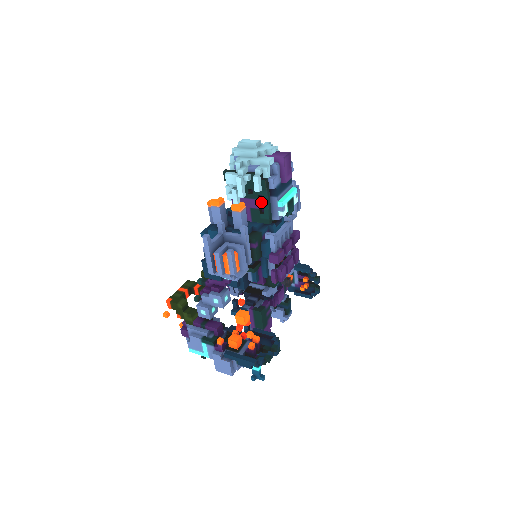
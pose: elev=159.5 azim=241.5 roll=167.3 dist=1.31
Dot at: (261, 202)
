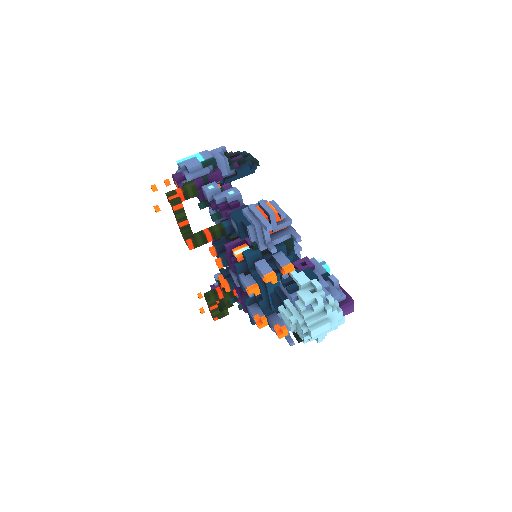
Dot at: occluded
